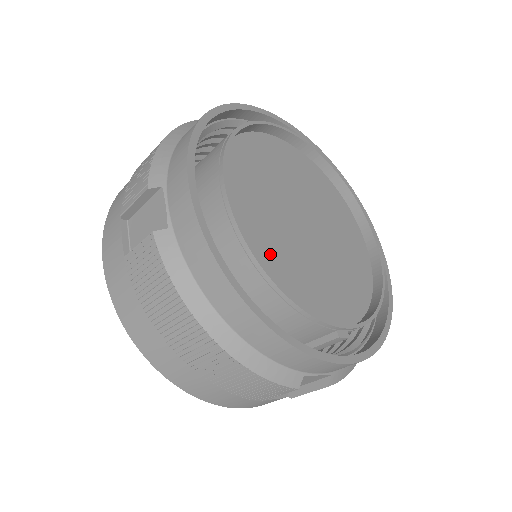
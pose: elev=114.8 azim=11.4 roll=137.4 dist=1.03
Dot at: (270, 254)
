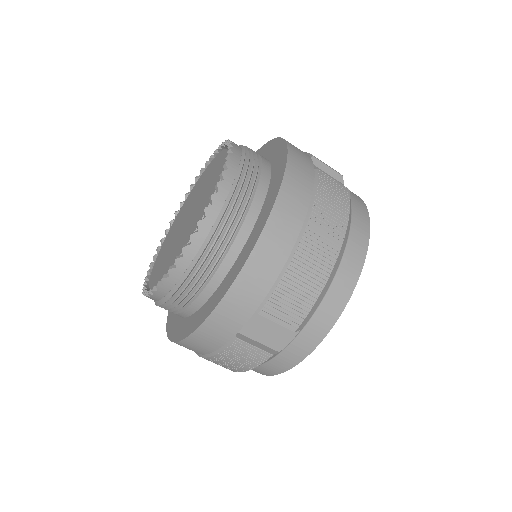
Dot at: occluded
